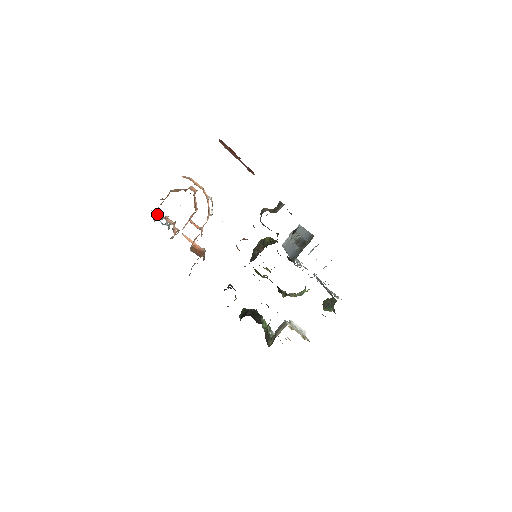
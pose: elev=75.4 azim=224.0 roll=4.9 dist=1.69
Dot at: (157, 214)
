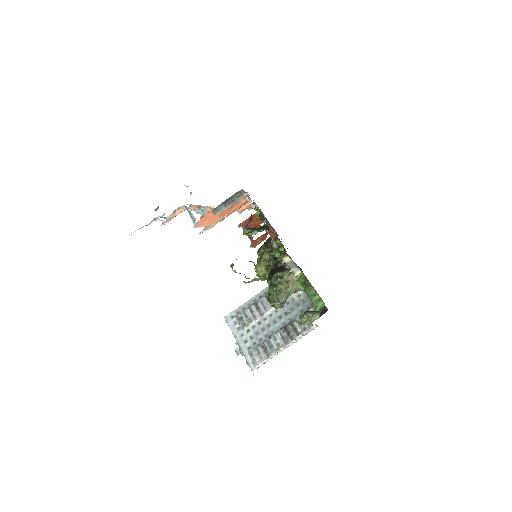
Dot at: occluded
